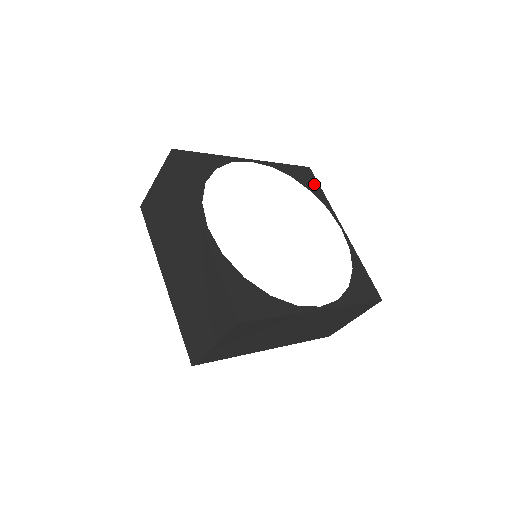
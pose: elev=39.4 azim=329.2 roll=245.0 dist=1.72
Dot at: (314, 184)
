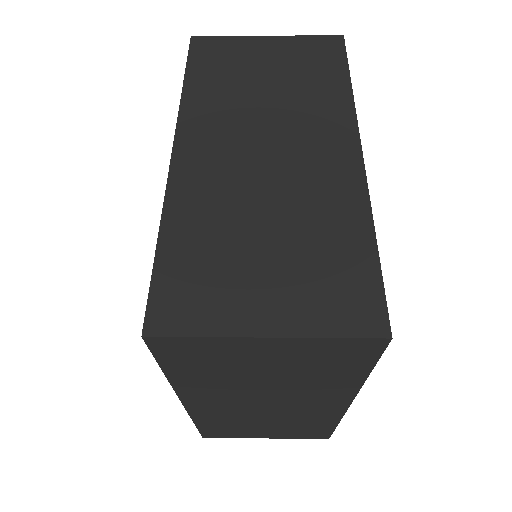
Dot at: occluded
